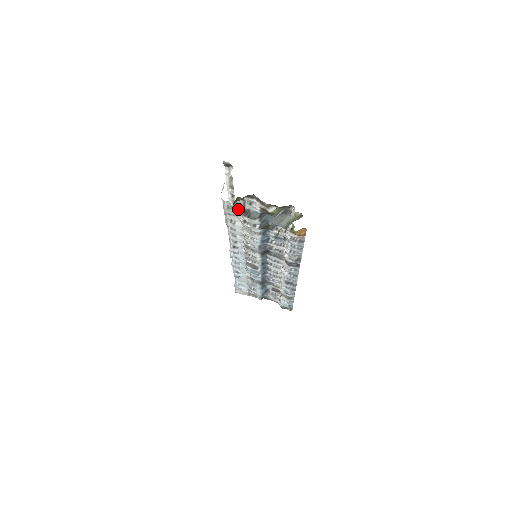
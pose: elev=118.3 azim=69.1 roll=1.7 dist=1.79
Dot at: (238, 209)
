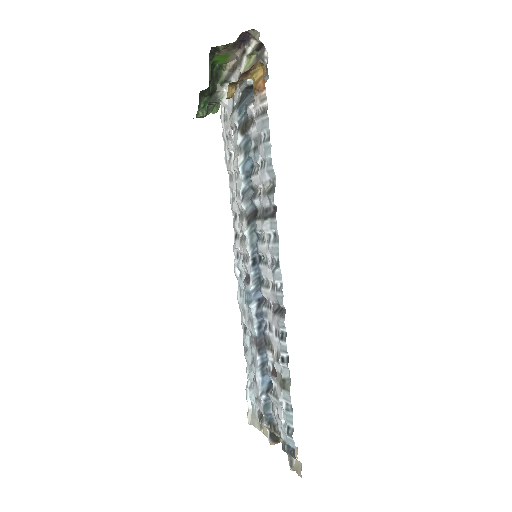
Dot at: (230, 114)
